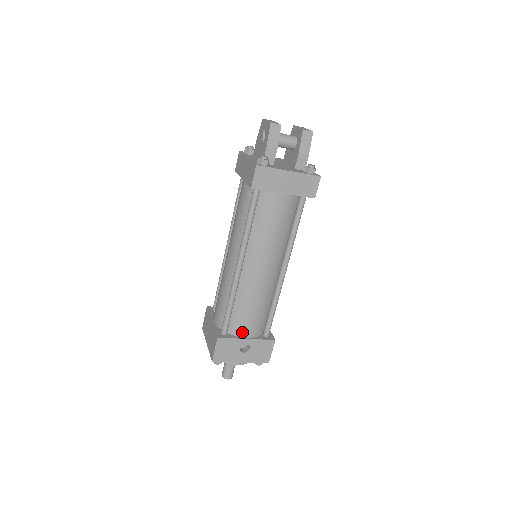
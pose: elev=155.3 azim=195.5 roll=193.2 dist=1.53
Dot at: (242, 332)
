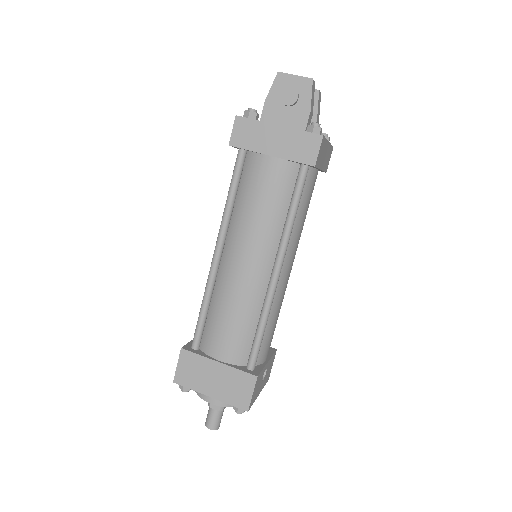
Dot at: (265, 356)
